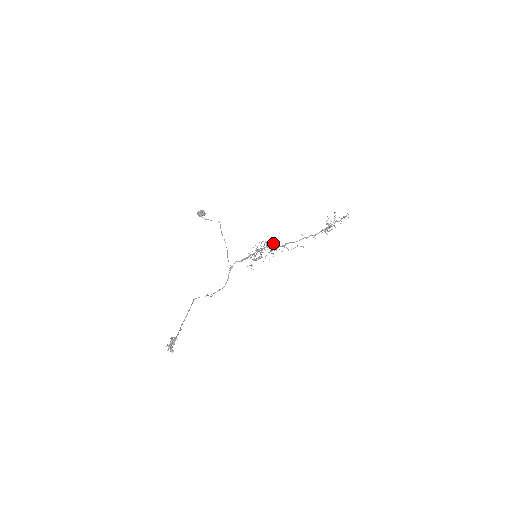
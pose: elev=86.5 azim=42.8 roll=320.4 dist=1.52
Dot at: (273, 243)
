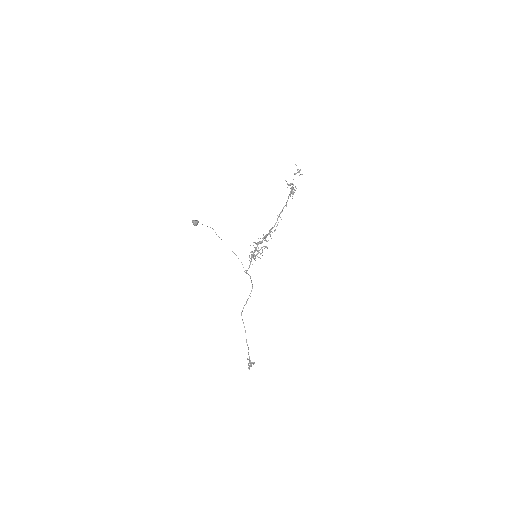
Dot at: occluded
